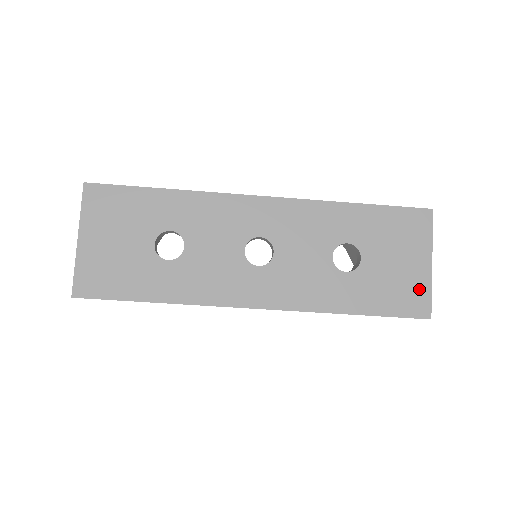
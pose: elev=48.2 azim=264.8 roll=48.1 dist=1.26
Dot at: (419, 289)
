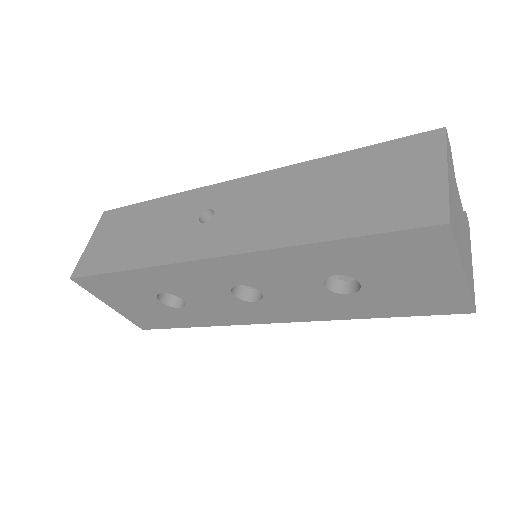
Dot at: (451, 295)
